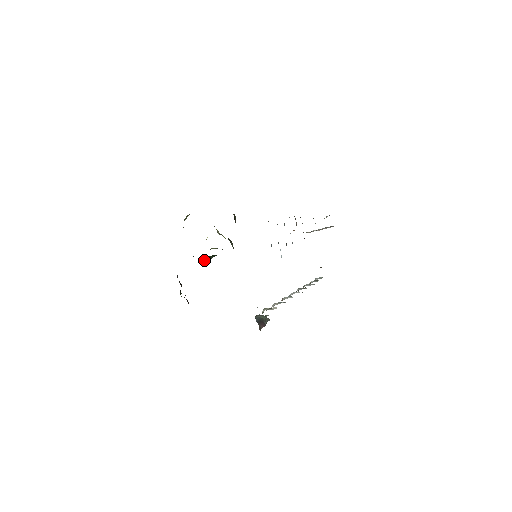
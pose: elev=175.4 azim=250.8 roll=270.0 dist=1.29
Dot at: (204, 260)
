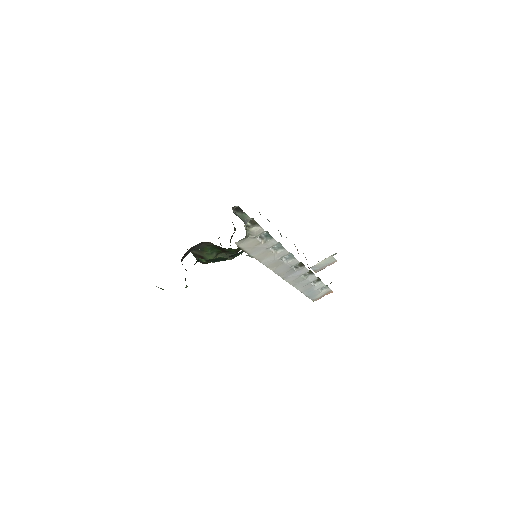
Dot at: (207, 257)
